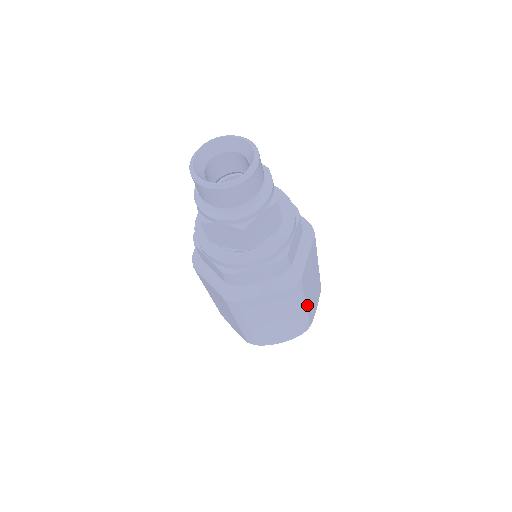
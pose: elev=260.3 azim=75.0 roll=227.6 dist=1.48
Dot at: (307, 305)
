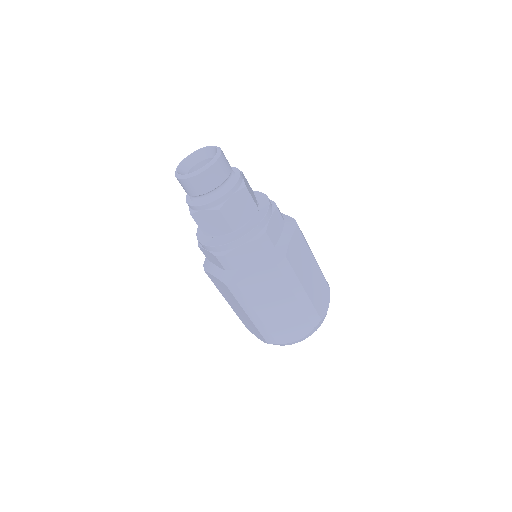
Dot at: (307, 291)
